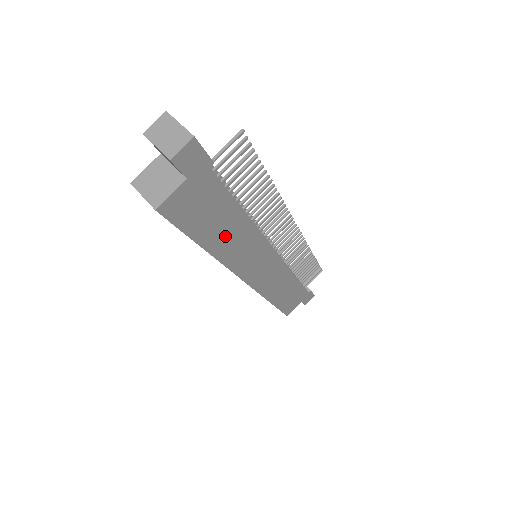
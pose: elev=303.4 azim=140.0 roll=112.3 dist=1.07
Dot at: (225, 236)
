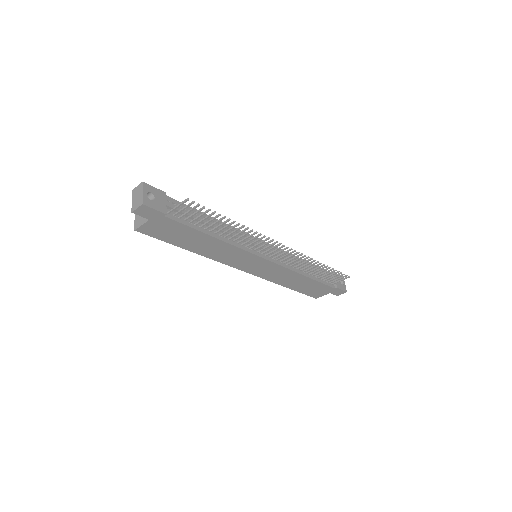
Dot at: (202, 246)
